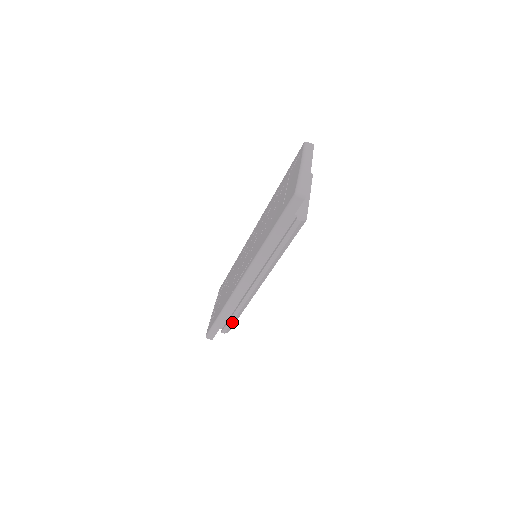
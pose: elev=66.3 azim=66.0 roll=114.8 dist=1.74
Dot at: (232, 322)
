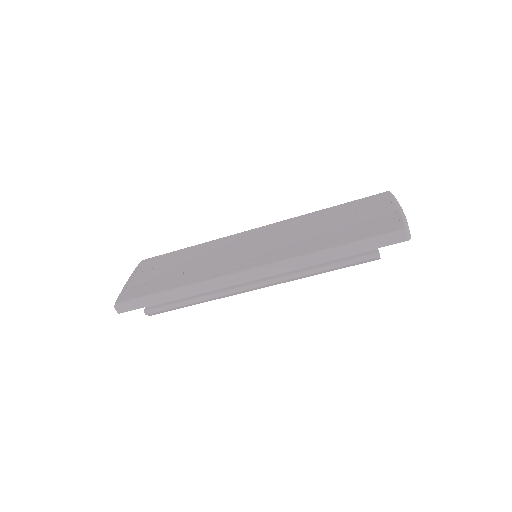
Dot at: (174, 307)
